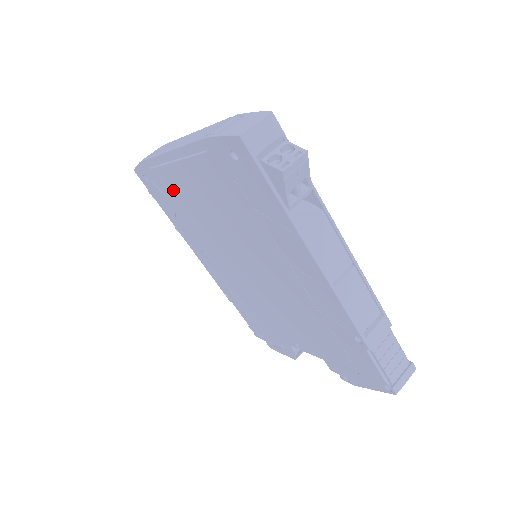
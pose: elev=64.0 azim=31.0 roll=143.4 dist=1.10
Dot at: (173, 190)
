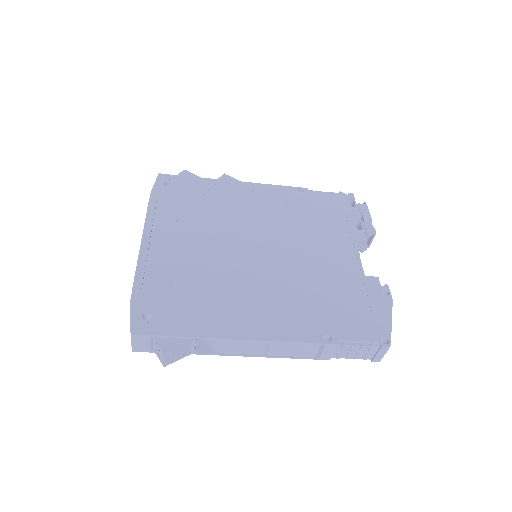
Dot at: occluded
